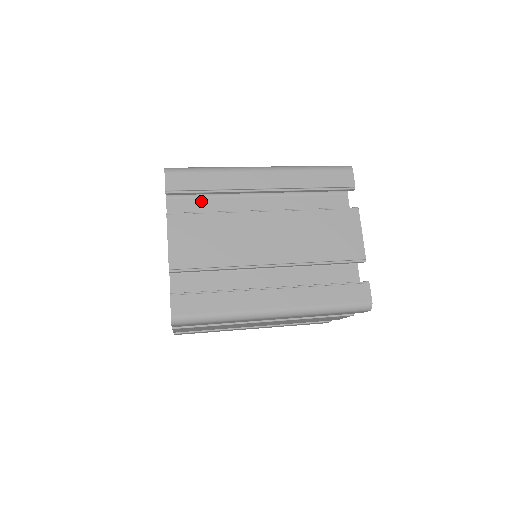
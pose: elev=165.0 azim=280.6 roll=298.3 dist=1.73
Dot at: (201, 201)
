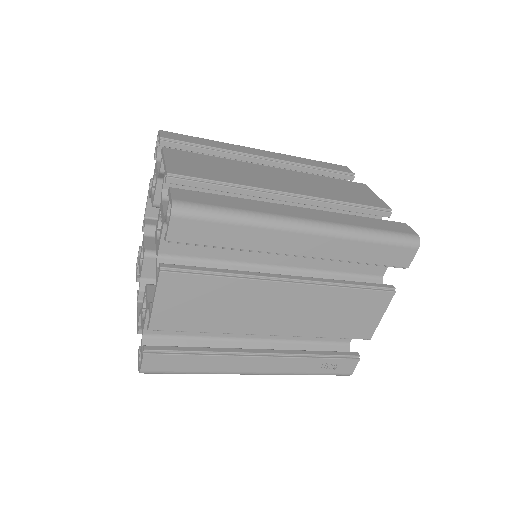
Dot at: occluded
